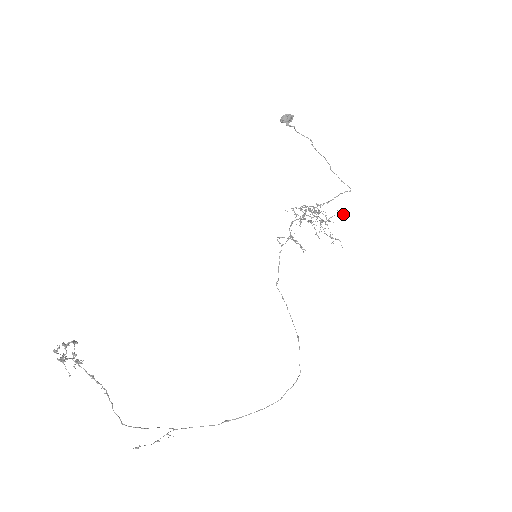
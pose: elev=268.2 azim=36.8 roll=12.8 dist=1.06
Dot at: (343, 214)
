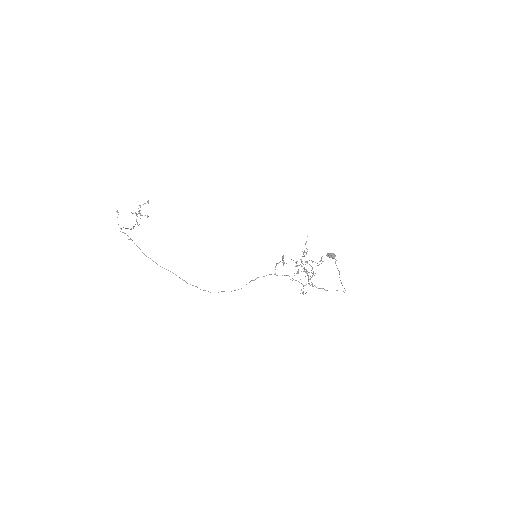
Dot at: (322, 261)
